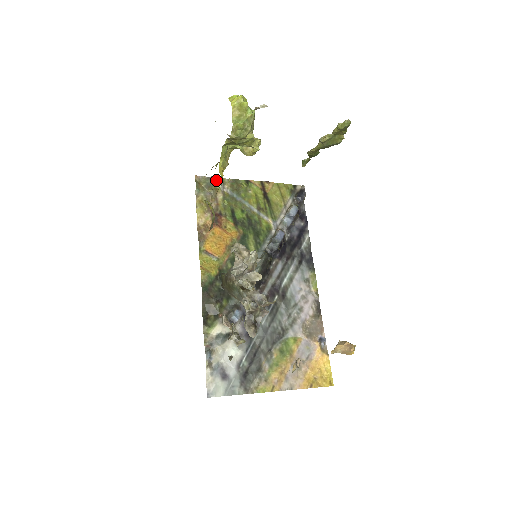
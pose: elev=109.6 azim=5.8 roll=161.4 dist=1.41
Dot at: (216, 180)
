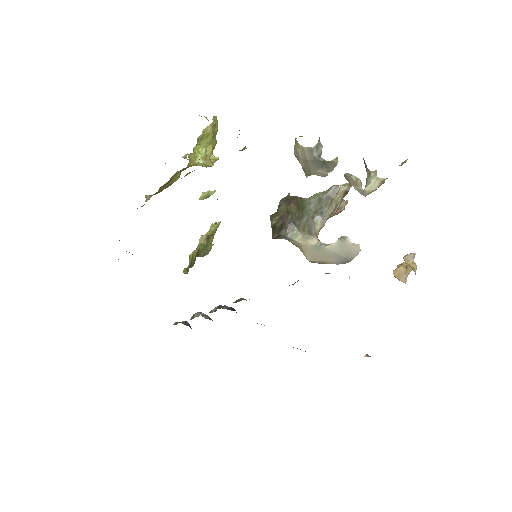
Dot at: occluded
